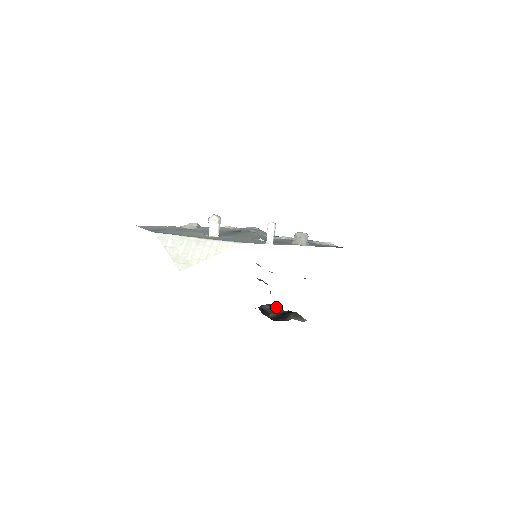
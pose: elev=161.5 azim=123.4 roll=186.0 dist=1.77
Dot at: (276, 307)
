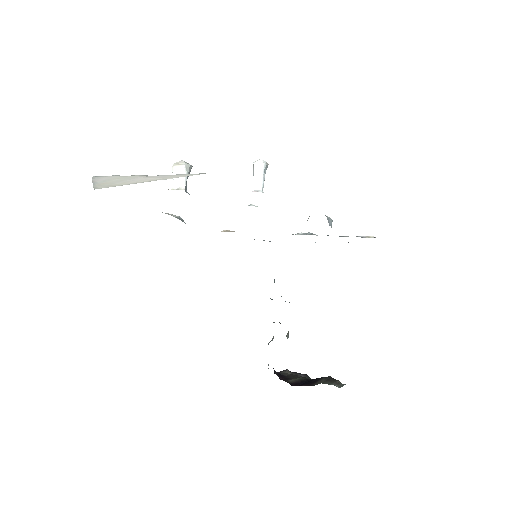
Dot at: occluded
